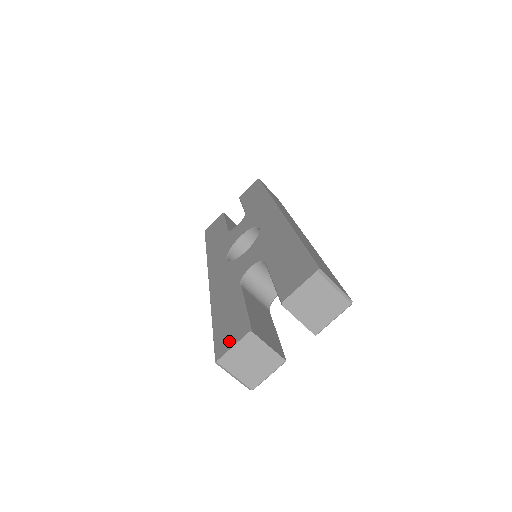
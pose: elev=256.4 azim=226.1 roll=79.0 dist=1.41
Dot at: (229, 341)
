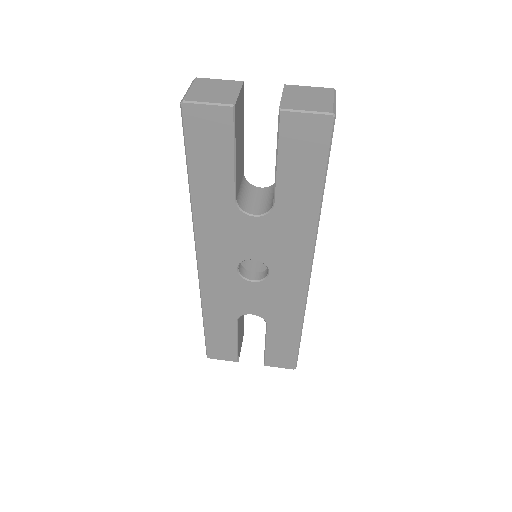
Dot at: occluded
